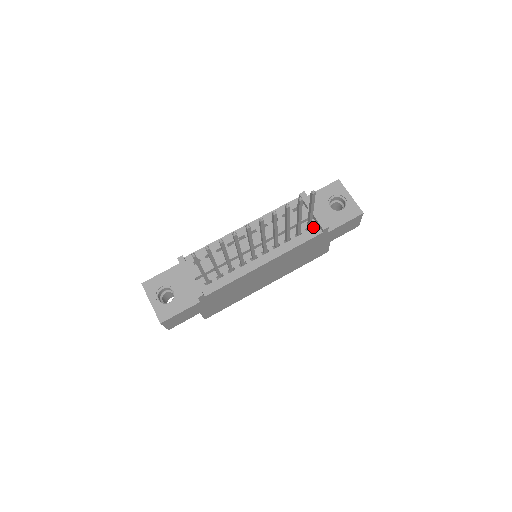
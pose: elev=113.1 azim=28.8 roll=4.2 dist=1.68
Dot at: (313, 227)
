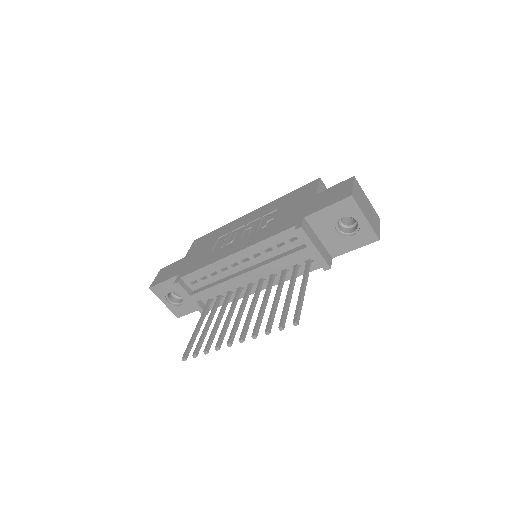
Dot at: (314, 260)
